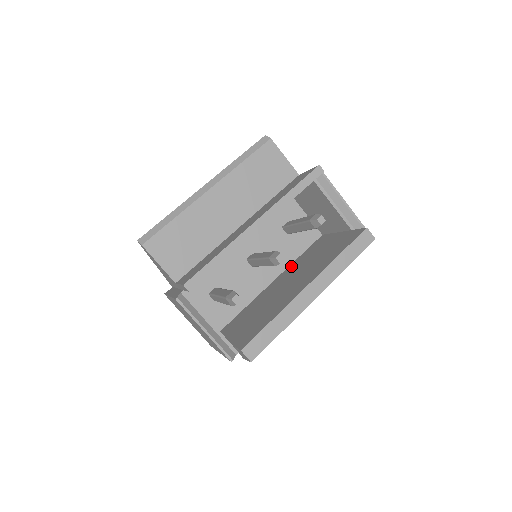
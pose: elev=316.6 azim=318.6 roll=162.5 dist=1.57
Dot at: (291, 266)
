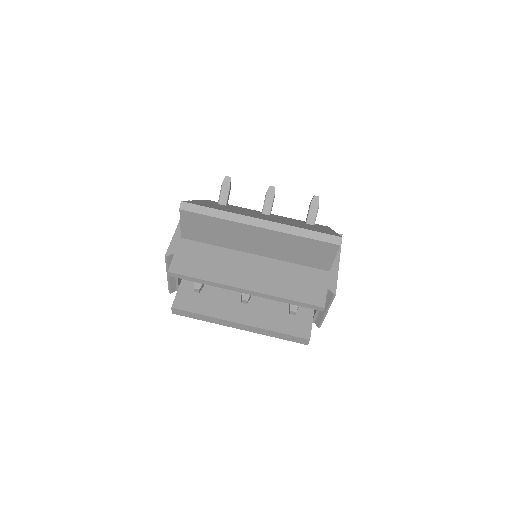
Dot at: occluded
